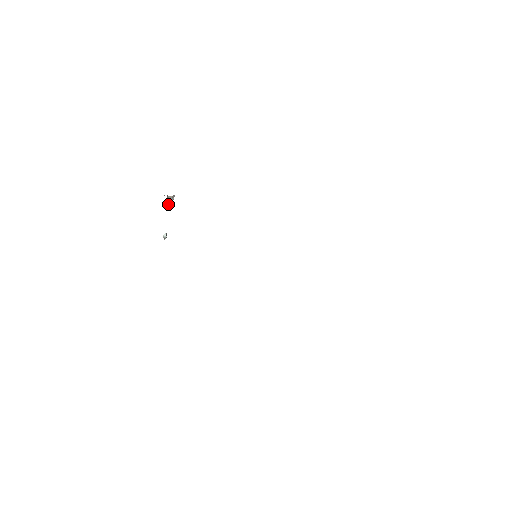
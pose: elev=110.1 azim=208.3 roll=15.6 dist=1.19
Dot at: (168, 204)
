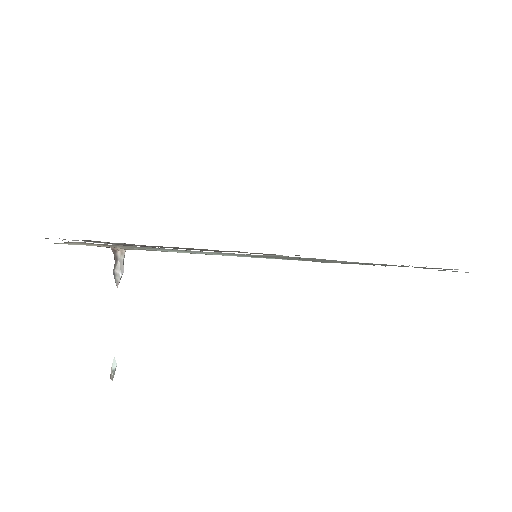
Dot at: (118, 276)
